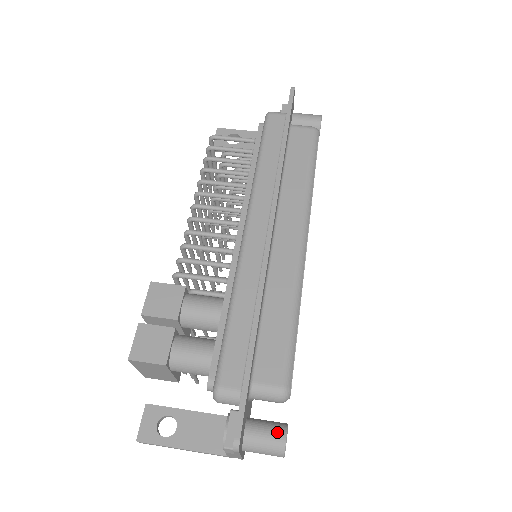
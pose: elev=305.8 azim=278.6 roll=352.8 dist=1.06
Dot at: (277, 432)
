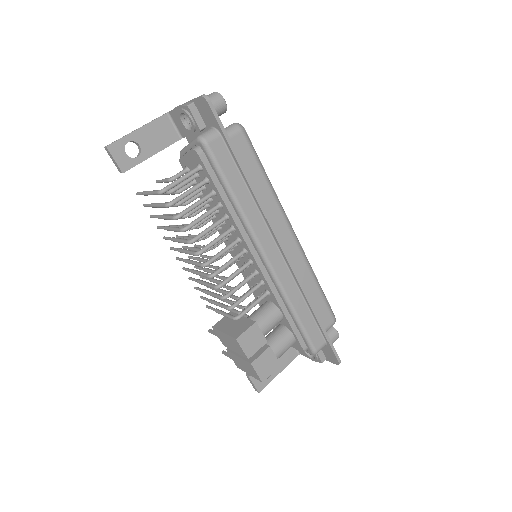
Dot at: (334, 335)
